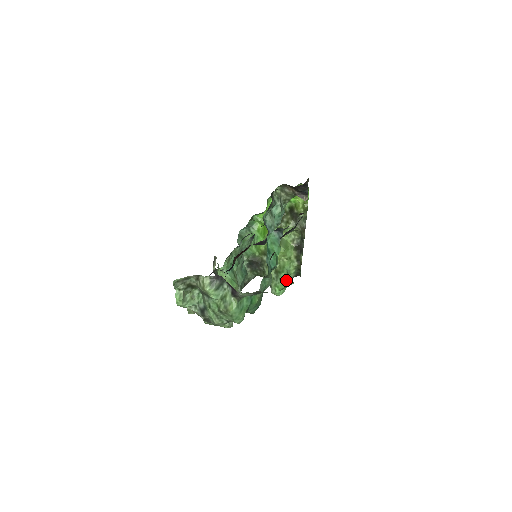
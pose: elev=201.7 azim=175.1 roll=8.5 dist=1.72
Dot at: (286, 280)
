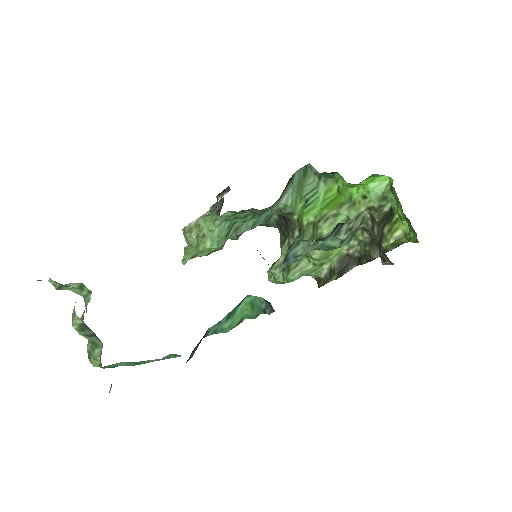
Dot at: occluded
